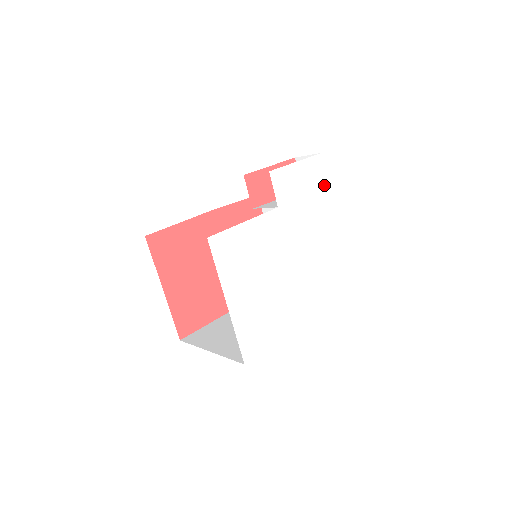
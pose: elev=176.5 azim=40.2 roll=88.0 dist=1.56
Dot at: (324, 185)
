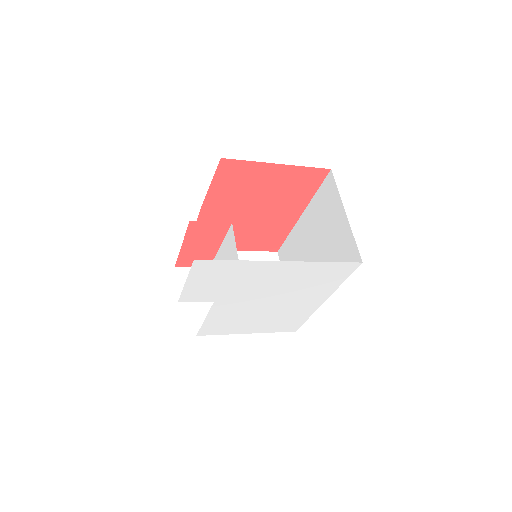
Dot at: (231, 263)
